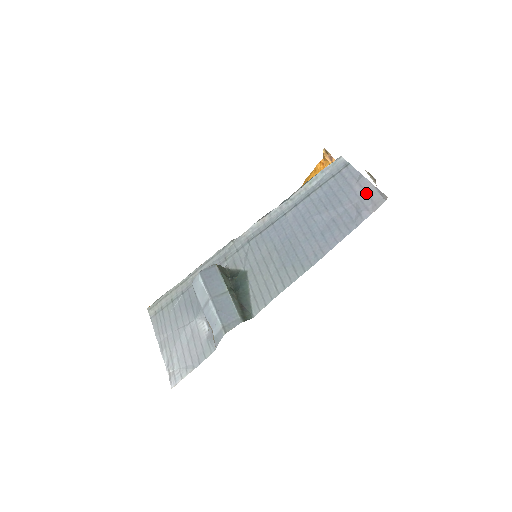
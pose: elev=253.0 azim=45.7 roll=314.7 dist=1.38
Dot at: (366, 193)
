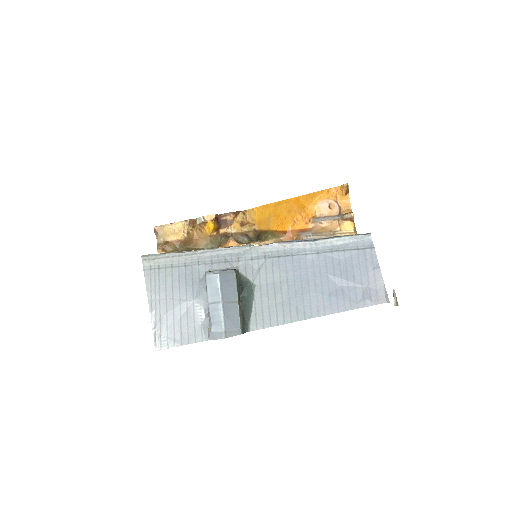
Dot at: (376, 284)
